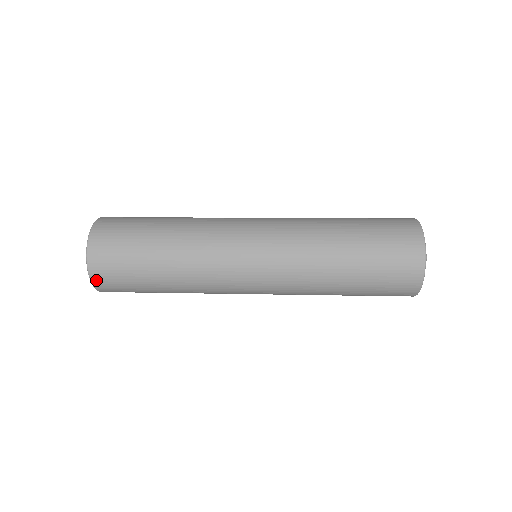
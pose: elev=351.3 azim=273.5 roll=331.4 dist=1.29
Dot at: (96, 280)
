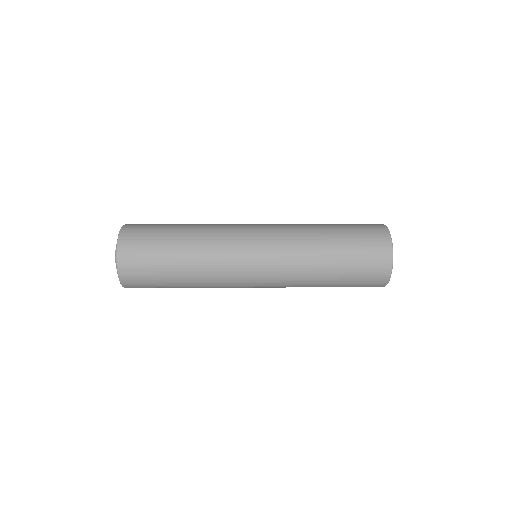
Dot at: (126, 284)
